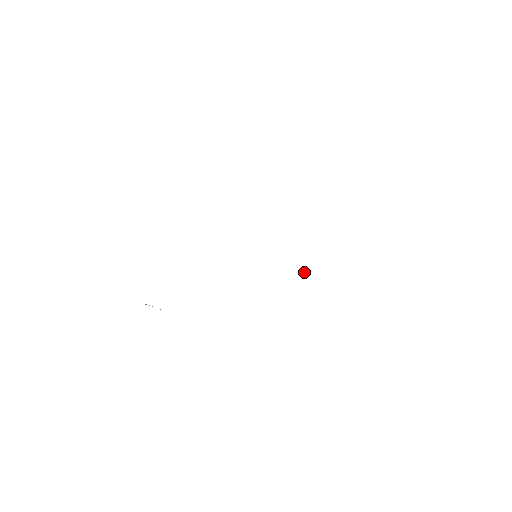
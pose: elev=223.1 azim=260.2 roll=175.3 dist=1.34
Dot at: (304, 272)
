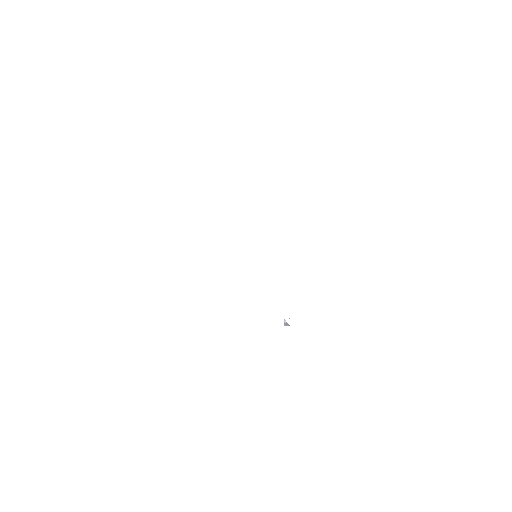
Dot at: (284, 325)
